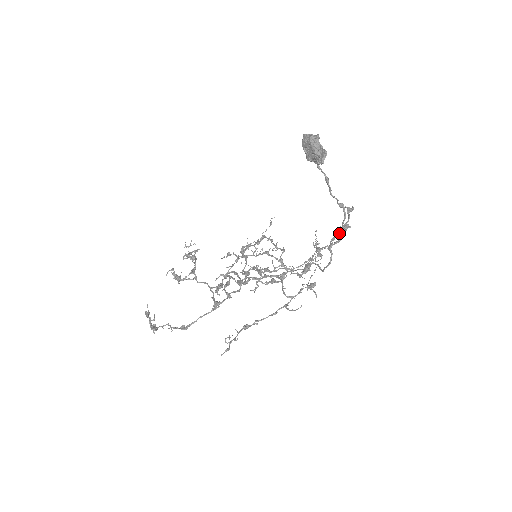
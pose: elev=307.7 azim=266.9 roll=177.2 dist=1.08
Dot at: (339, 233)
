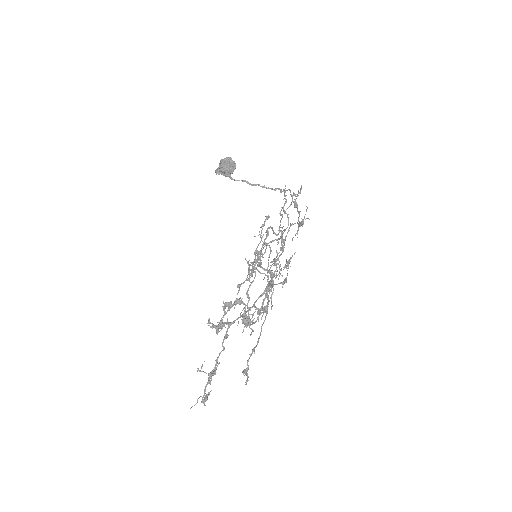
Dot at: (280, 224)
